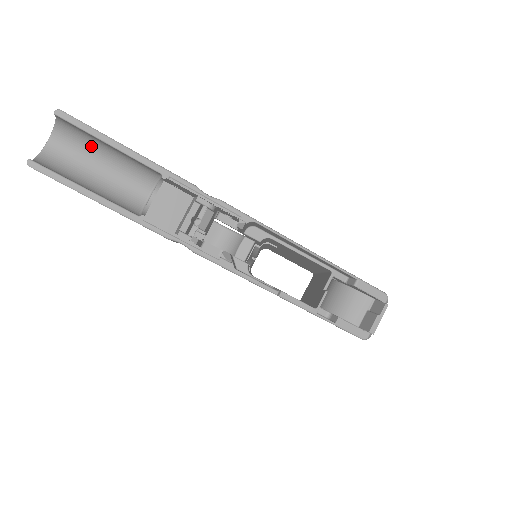
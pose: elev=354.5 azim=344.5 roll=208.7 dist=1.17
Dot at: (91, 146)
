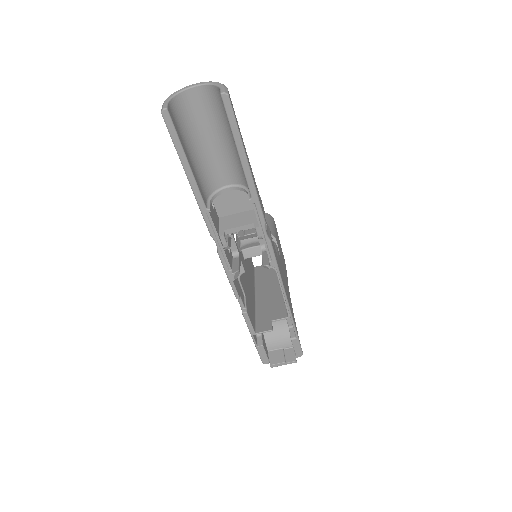
Dot at: (224, 123)
